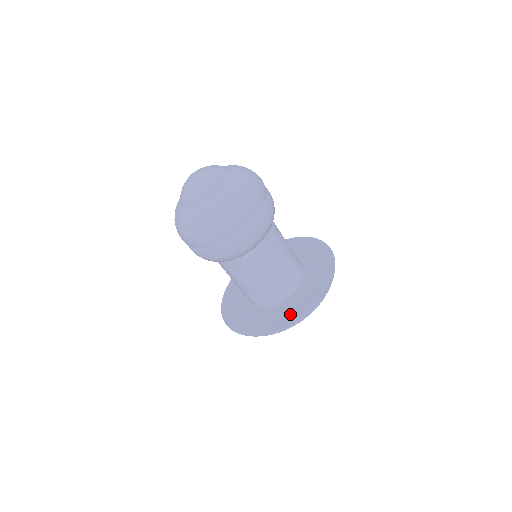
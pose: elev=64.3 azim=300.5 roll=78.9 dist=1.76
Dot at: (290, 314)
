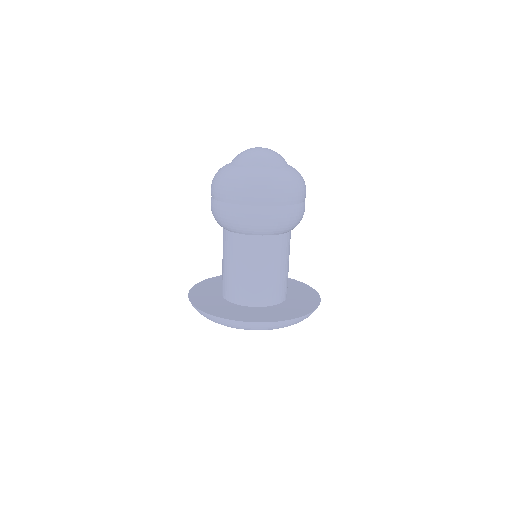
Dot at: (261, 316)
